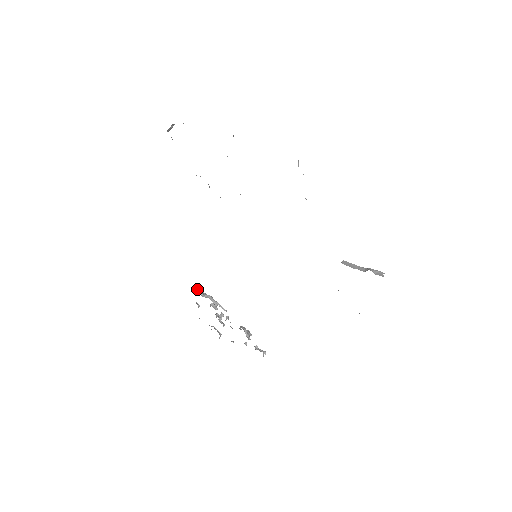
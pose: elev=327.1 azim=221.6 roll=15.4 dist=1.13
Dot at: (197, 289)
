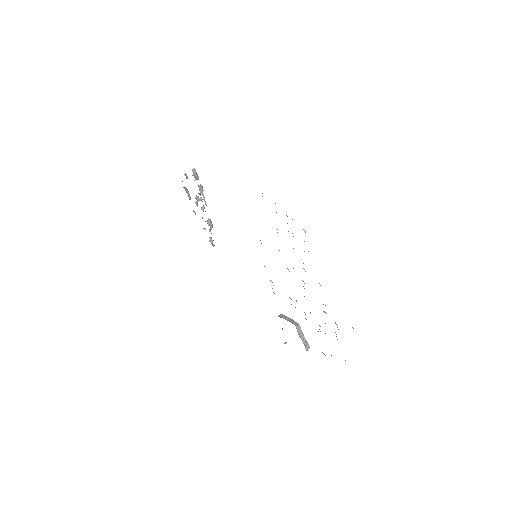
Dot at: (194, 171)
